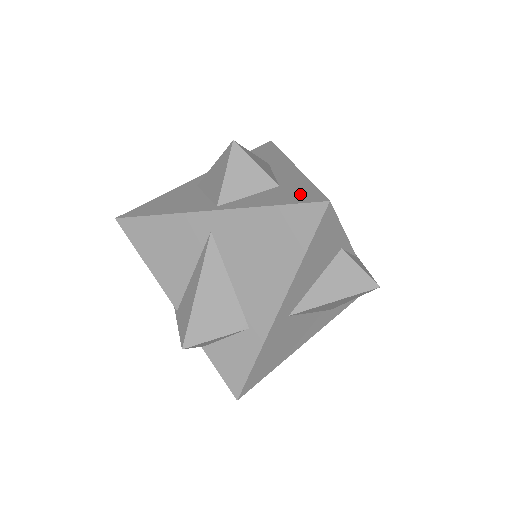
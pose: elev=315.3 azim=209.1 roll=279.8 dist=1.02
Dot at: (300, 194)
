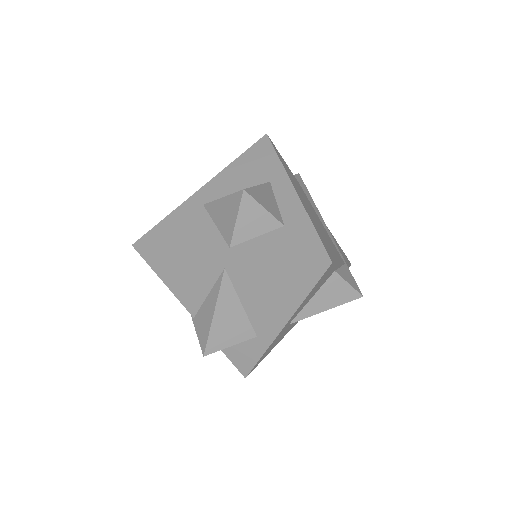
Dot at: (305, 245)
